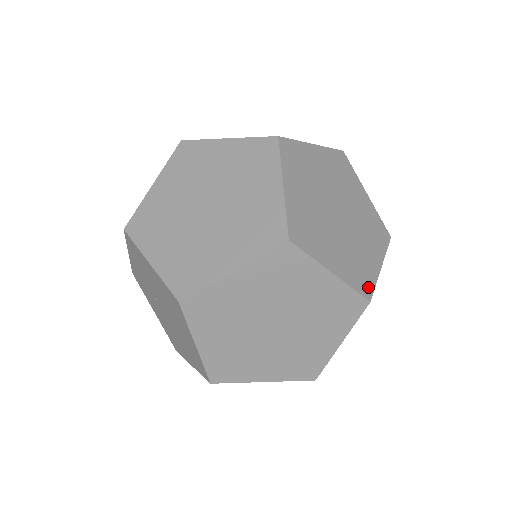
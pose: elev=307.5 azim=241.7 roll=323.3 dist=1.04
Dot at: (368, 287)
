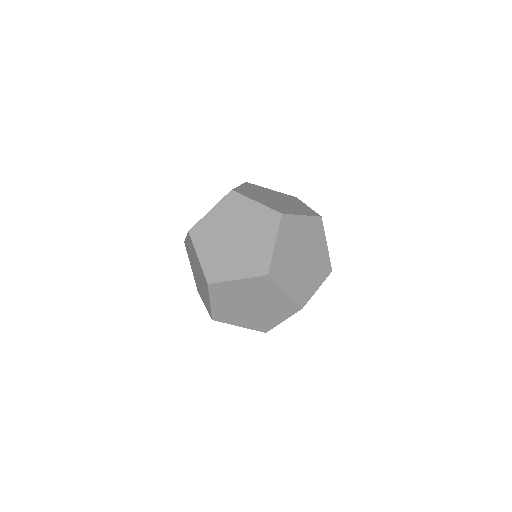
Dot at: occluded
